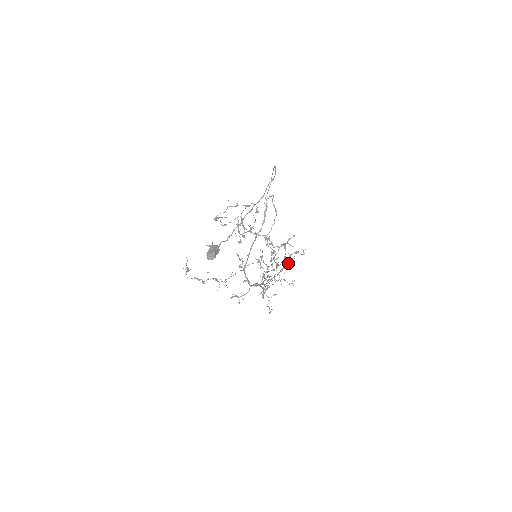
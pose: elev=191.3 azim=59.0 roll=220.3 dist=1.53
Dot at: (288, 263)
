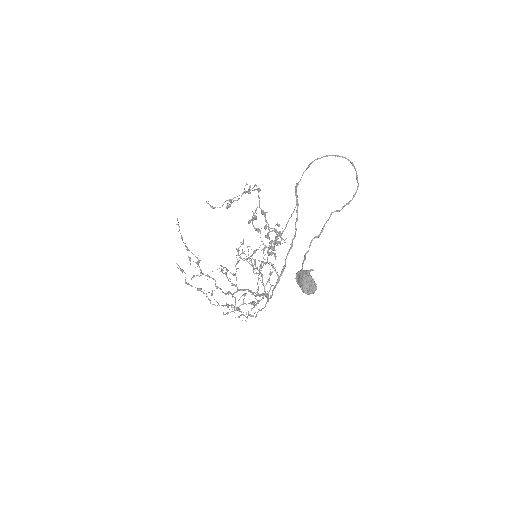
Dot at: (267, 257)
